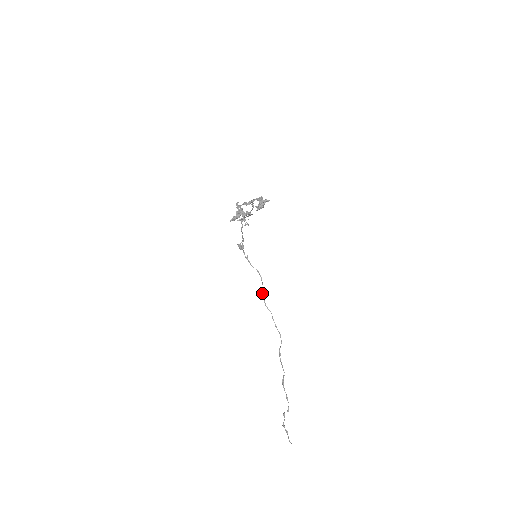
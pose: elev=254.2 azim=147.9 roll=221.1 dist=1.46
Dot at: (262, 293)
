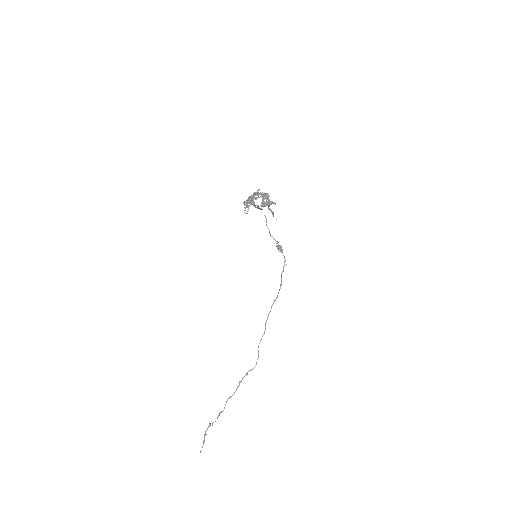
Dot at: (271, 307)
